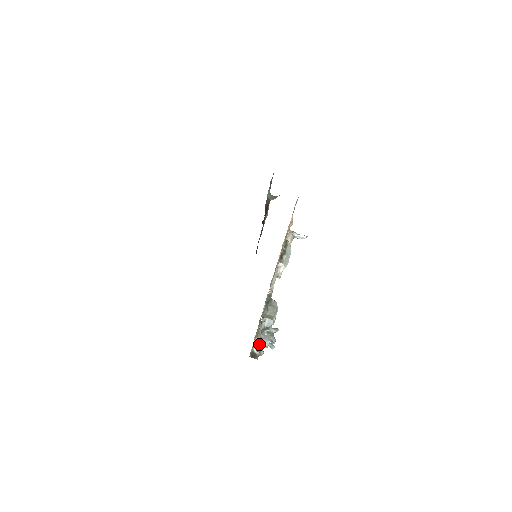
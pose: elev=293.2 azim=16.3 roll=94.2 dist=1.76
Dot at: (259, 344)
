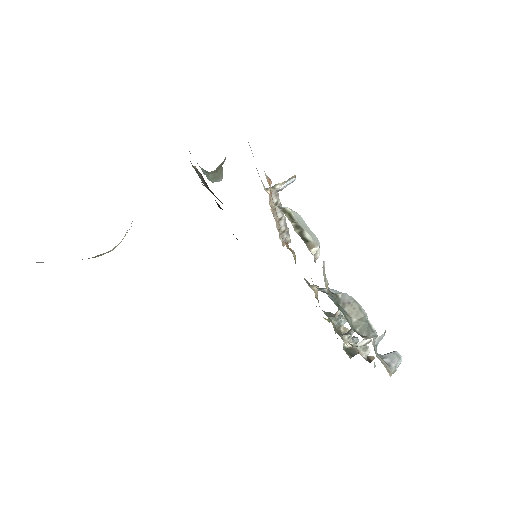
Dot at: (368, 354)
